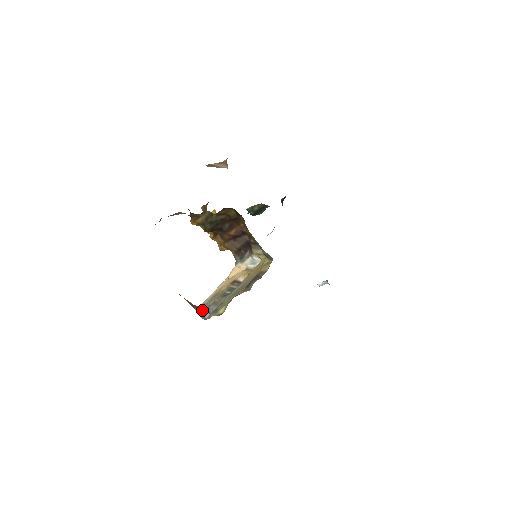
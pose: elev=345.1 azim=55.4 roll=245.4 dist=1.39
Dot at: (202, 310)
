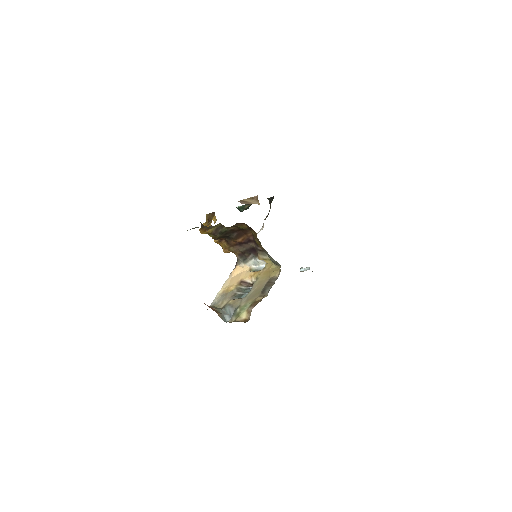
Dot at: (221, 313)
